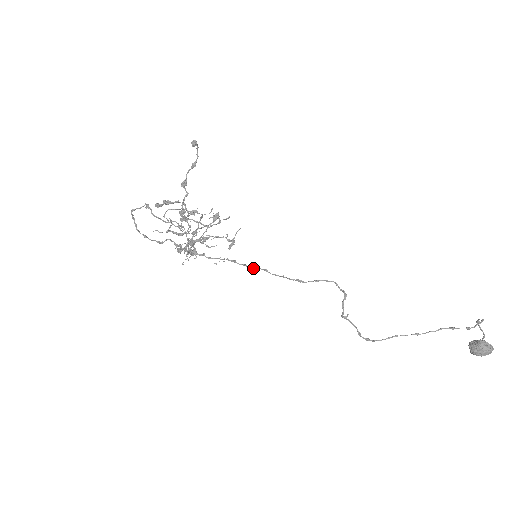
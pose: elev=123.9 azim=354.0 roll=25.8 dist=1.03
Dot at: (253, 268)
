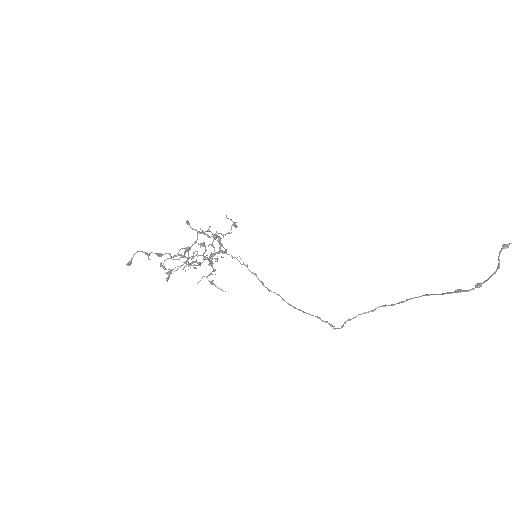
Dot at: occluded
